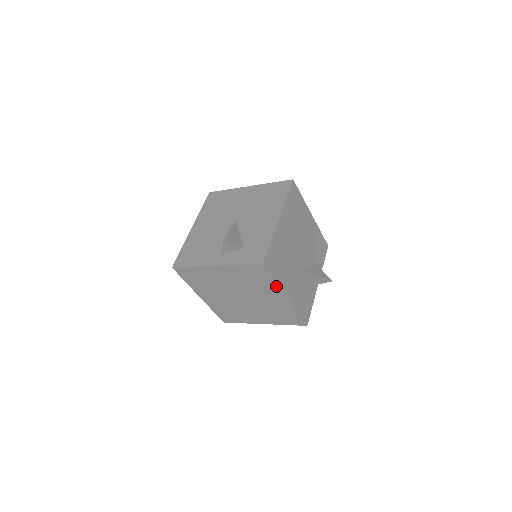
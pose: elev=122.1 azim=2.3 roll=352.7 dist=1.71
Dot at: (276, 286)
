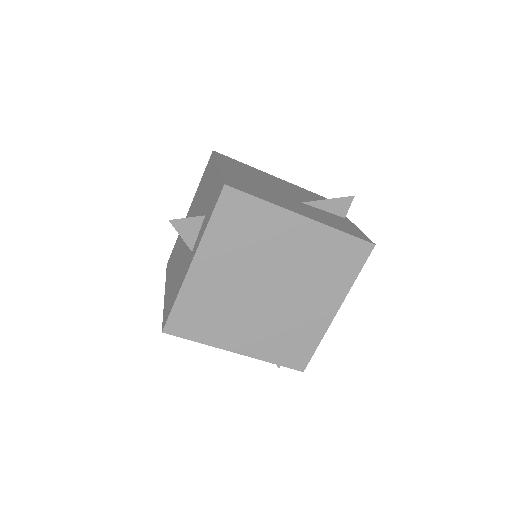
Dot at: (275, 210)
